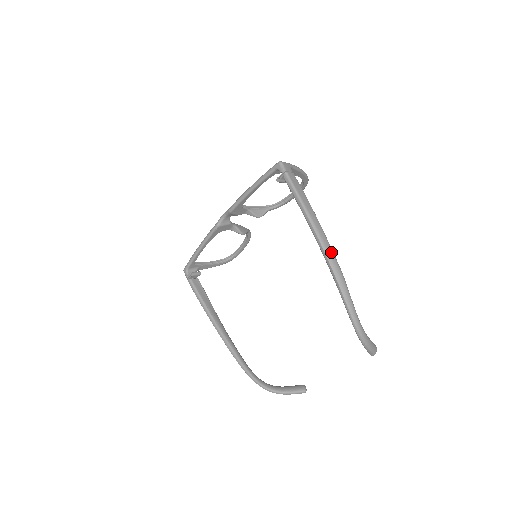
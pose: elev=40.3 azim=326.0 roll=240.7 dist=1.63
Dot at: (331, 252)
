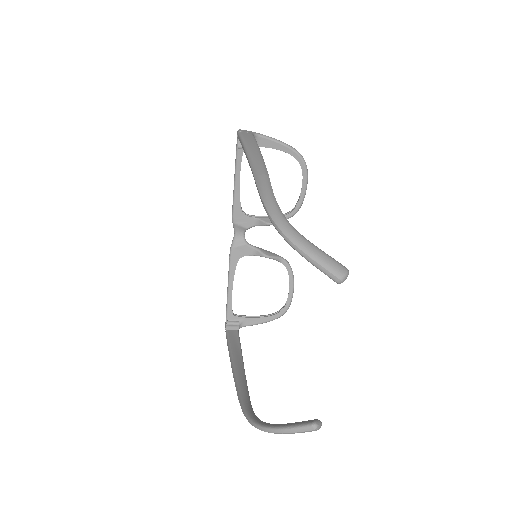
Dot at: (259, 162)
